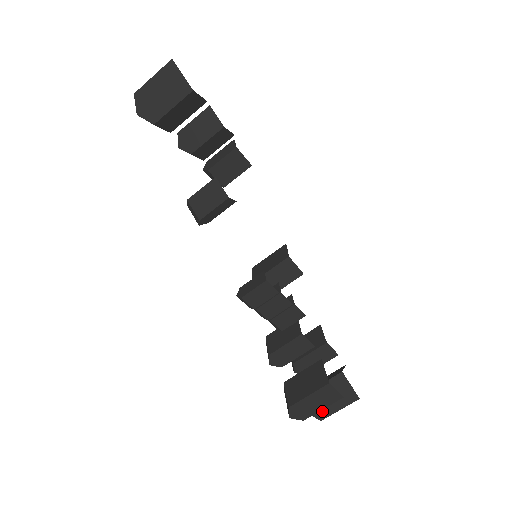
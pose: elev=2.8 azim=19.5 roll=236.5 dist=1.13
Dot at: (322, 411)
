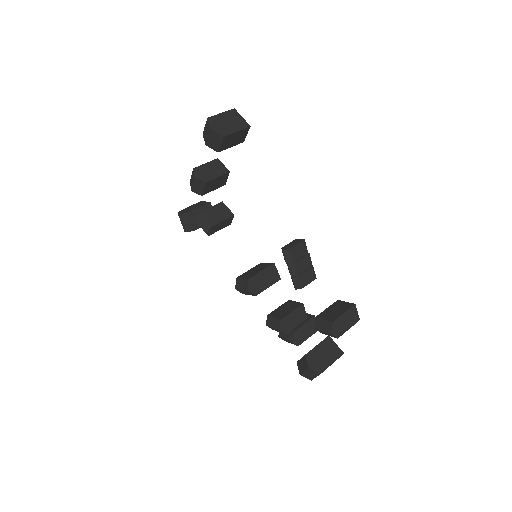
Dot at: (320, 366)
